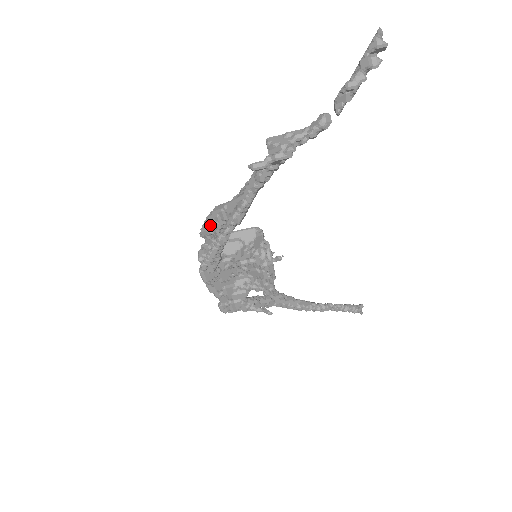
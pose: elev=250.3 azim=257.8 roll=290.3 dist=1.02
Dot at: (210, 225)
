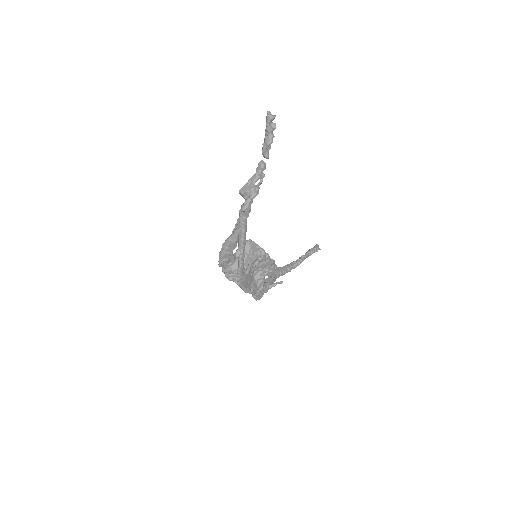
Dot at: (225, 256)
